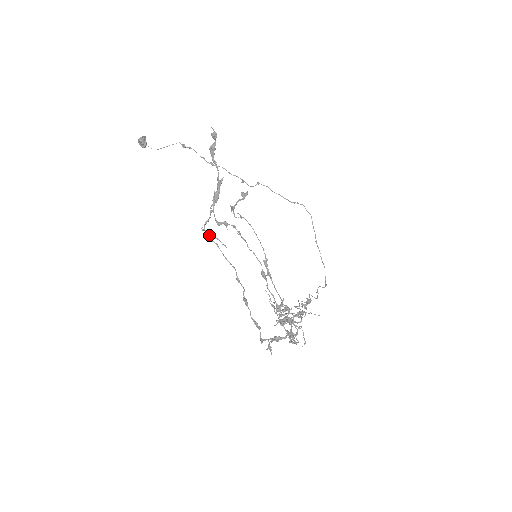
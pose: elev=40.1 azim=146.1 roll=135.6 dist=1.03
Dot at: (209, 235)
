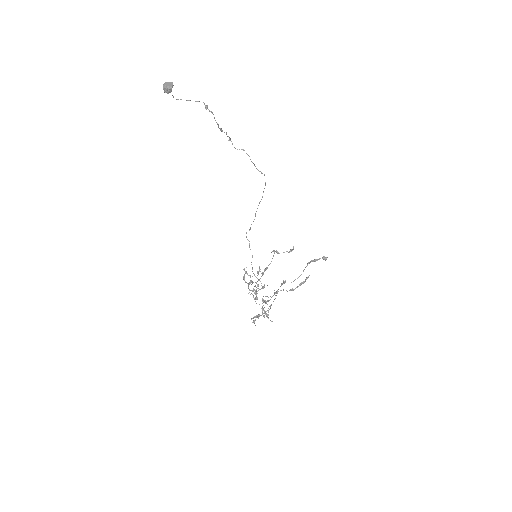
Dot at: (276, 293)
